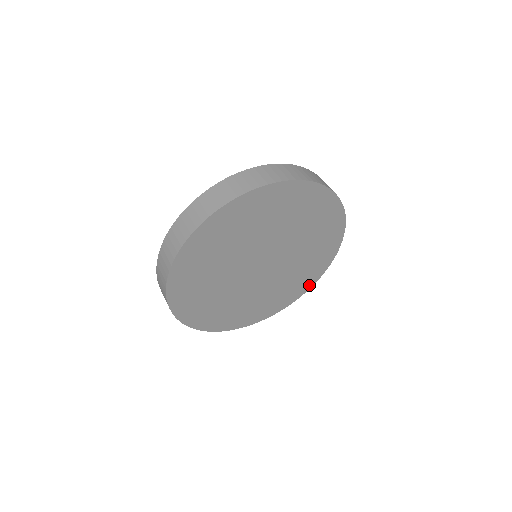
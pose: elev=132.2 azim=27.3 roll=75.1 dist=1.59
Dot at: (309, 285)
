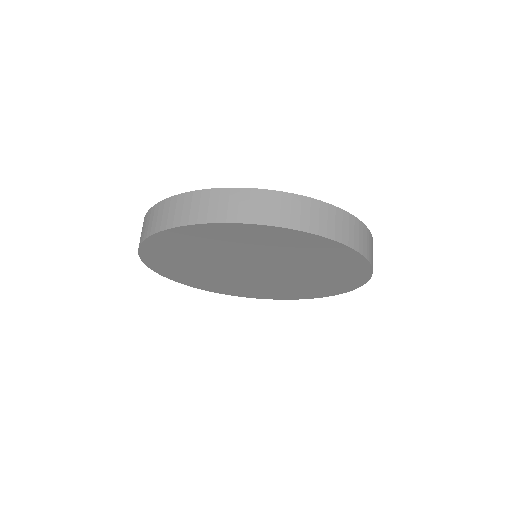
Dot at: (350, 287)
